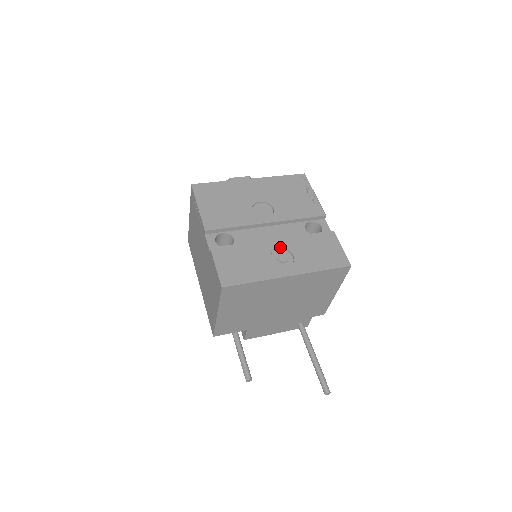
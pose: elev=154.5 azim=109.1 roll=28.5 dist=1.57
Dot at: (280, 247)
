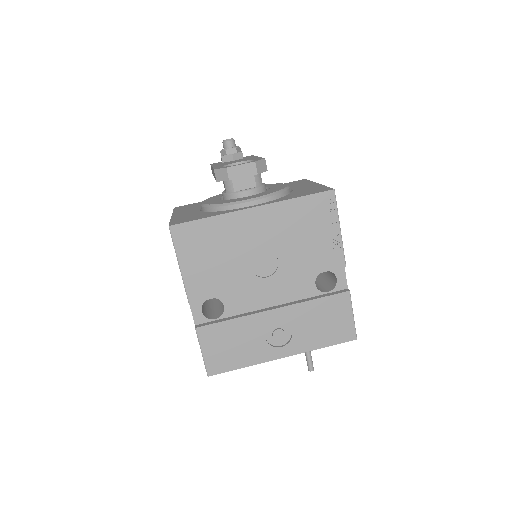
Dot at: (278, 321)
